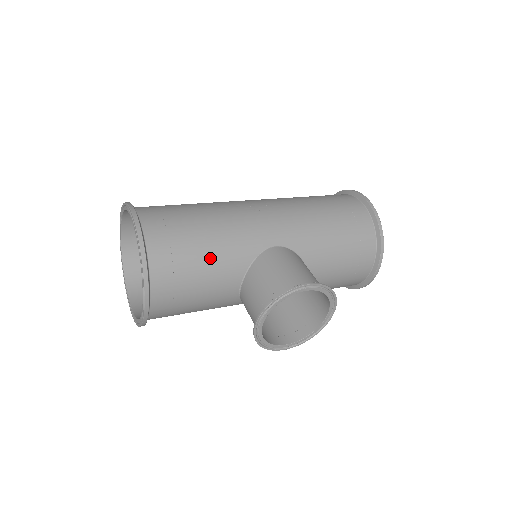
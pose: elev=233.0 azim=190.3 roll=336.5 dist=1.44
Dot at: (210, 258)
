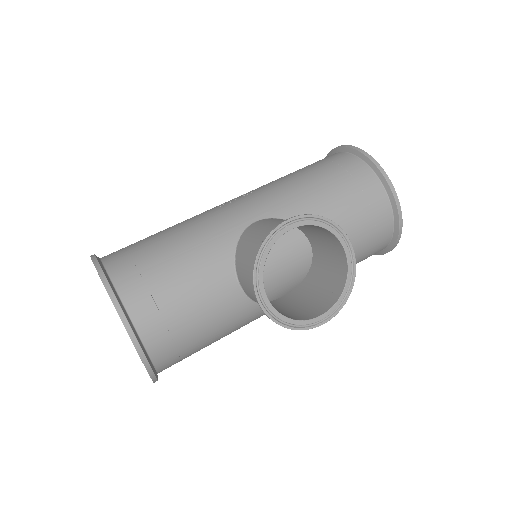
Dot at: (185, 260)
